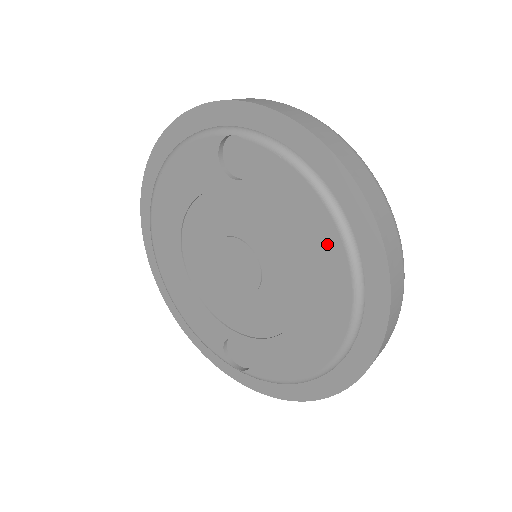
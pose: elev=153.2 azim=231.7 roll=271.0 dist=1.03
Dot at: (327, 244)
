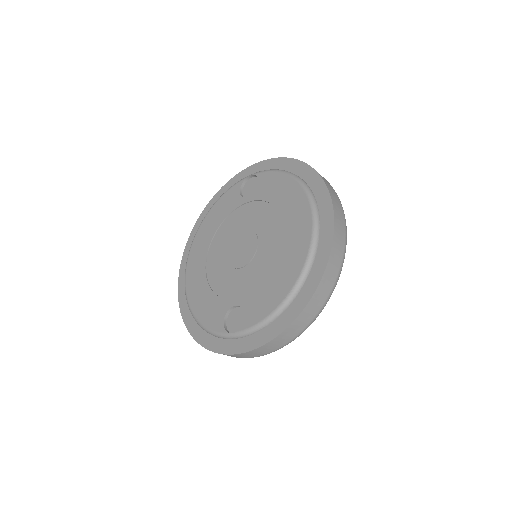
Dot at: (297, 199)
